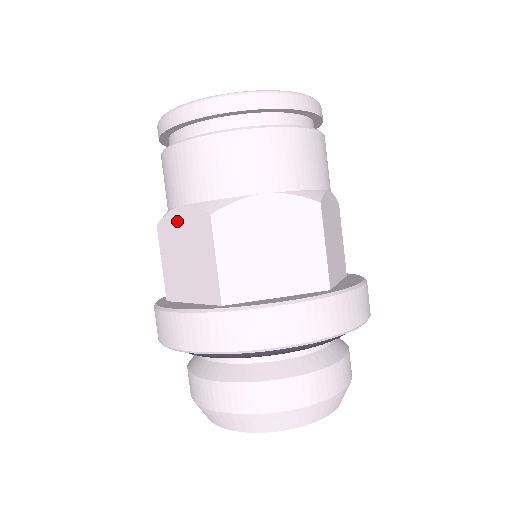
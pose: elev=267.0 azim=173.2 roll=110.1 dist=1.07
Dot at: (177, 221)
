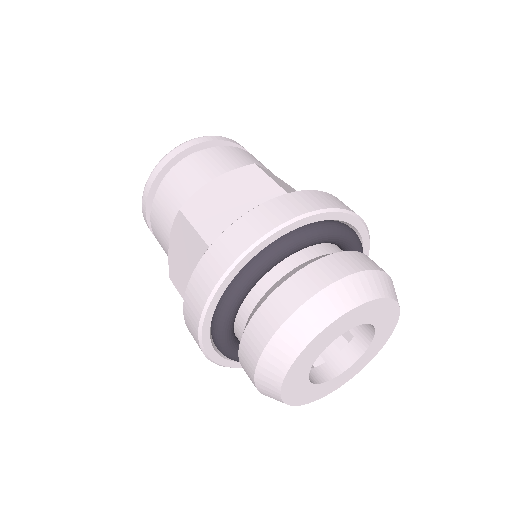
Dot at: (212, 189)
